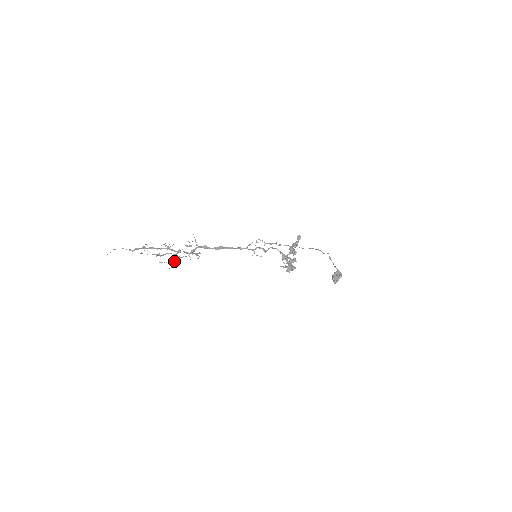
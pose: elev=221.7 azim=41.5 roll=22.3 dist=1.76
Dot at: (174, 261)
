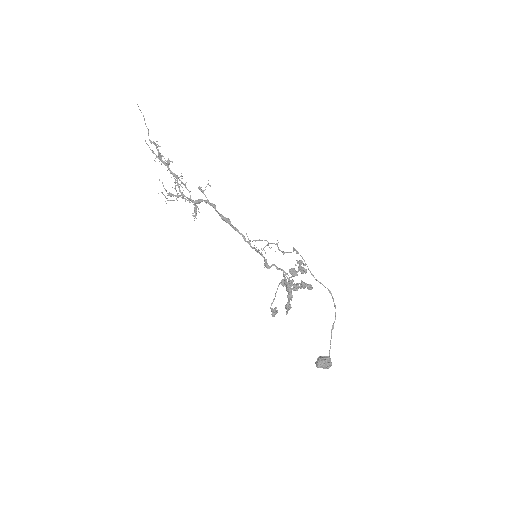
Dot at: (170, 194)
